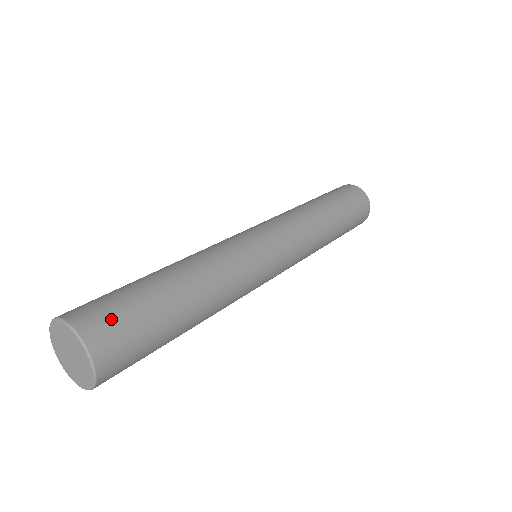
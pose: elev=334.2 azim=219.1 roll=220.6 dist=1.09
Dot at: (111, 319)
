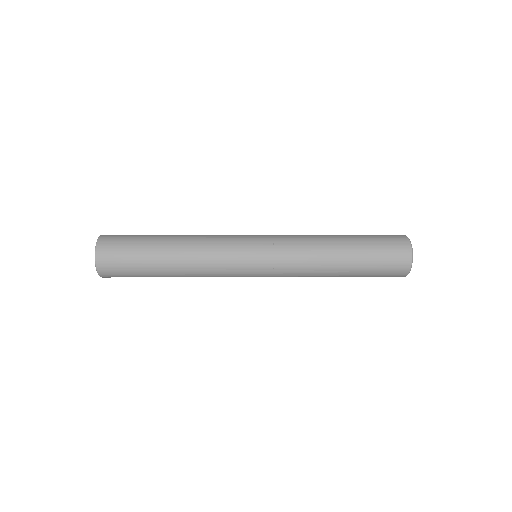
Dot at: (120, 235)
